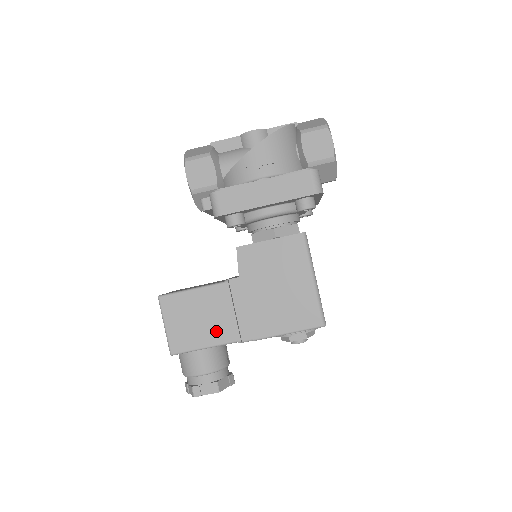
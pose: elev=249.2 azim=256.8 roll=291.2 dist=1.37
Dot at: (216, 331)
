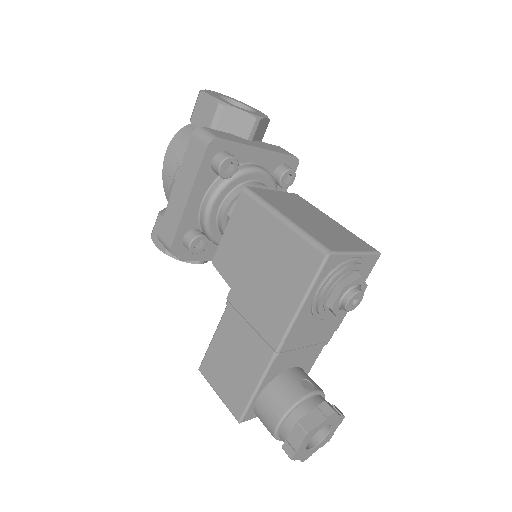
Dot at: (252, 362)
